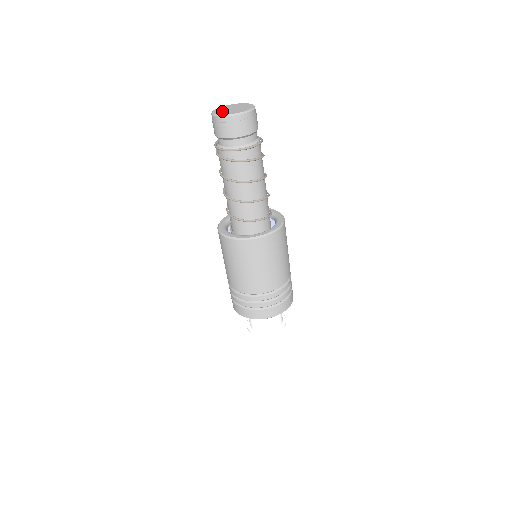
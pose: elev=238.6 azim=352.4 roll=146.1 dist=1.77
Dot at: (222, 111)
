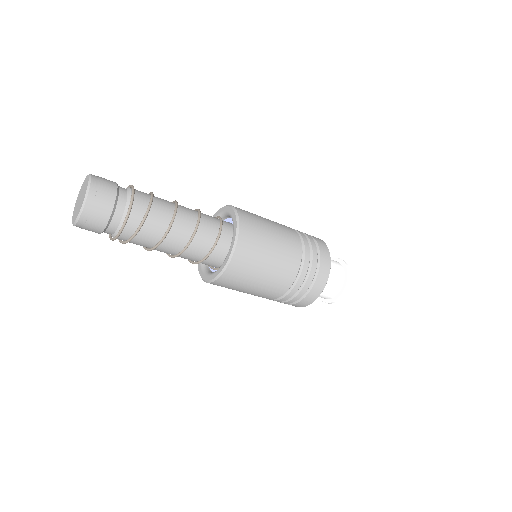
Dot at: (75, 213)
